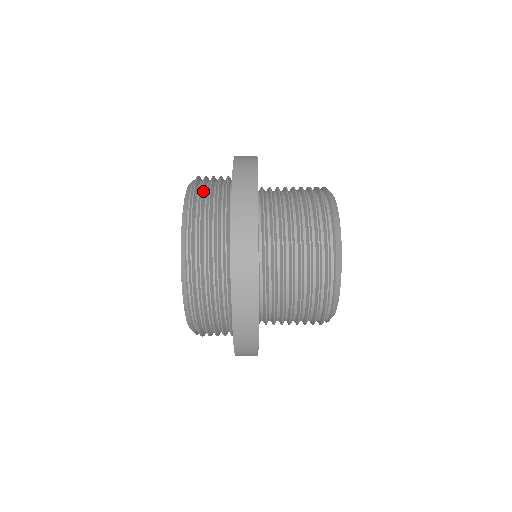
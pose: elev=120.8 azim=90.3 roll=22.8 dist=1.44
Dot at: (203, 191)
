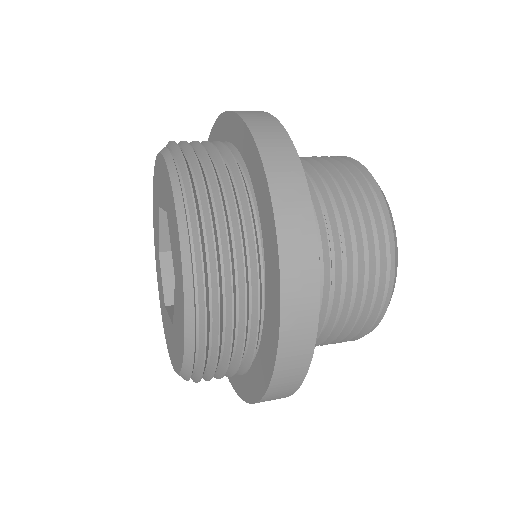
Dot at: (202, 171)
